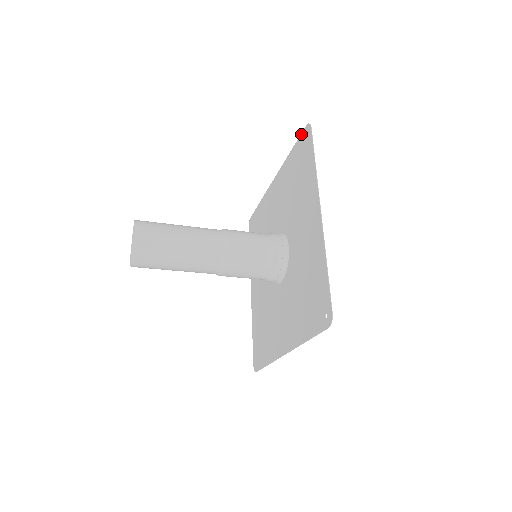
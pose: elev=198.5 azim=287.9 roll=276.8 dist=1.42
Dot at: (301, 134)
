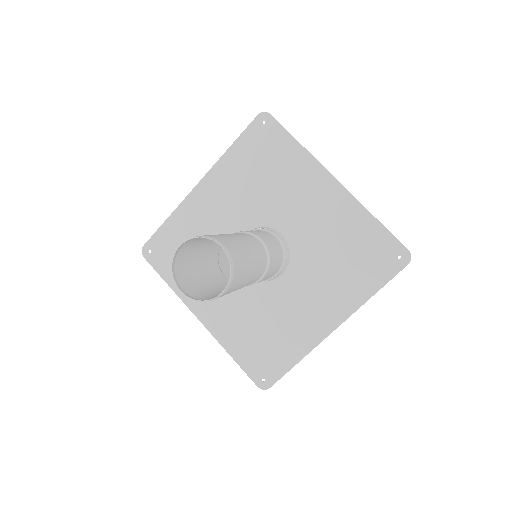
Dot at: (398, 241)
